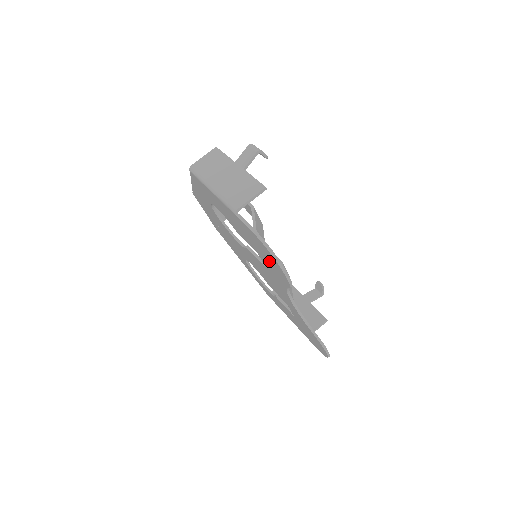
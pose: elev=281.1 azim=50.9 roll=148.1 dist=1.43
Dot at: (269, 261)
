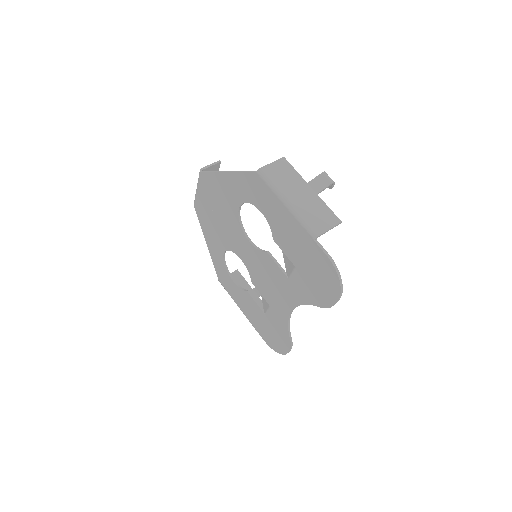
Dot at: (317, 283)
